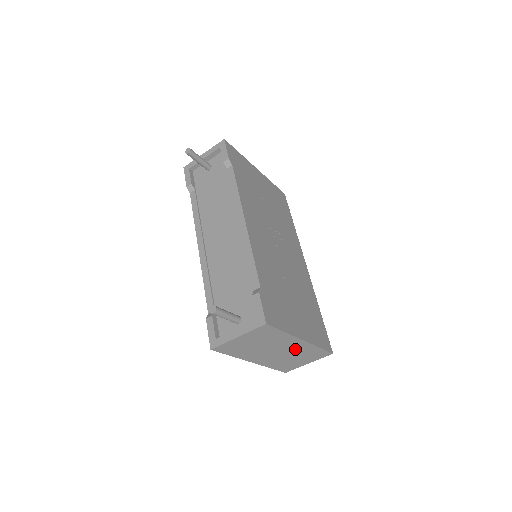
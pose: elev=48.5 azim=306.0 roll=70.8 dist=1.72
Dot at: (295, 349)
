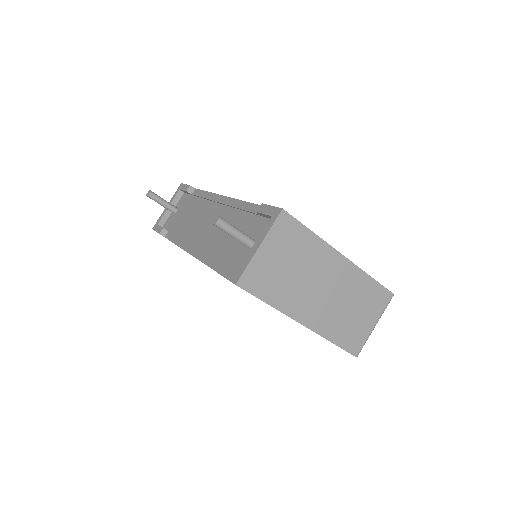
Dot at: (342, 282)
